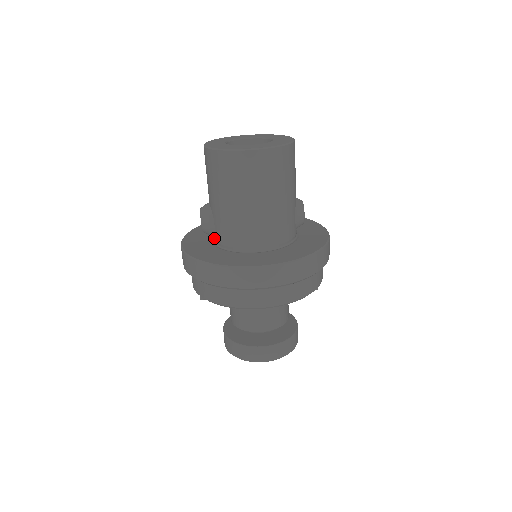
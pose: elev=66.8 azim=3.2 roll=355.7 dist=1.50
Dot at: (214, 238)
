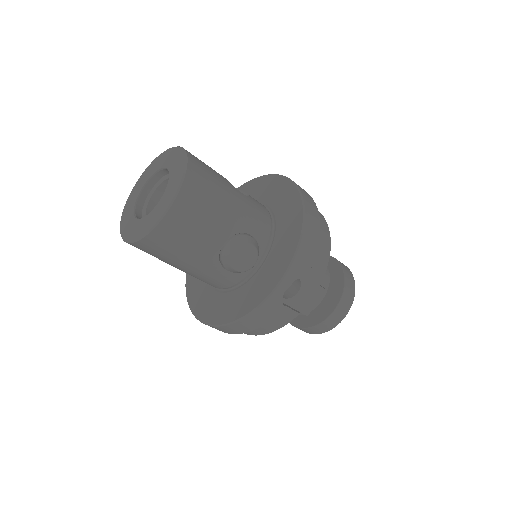
Dot at: occluded
